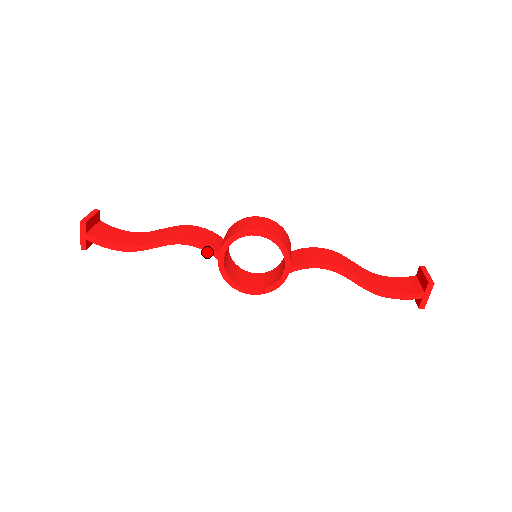
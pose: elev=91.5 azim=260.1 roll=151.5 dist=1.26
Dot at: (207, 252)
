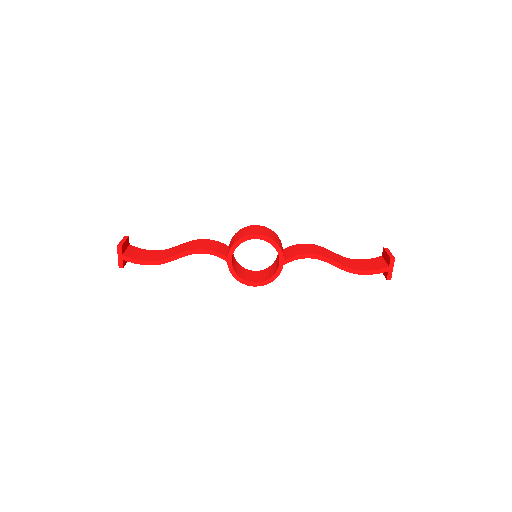
Dot at: occluded
